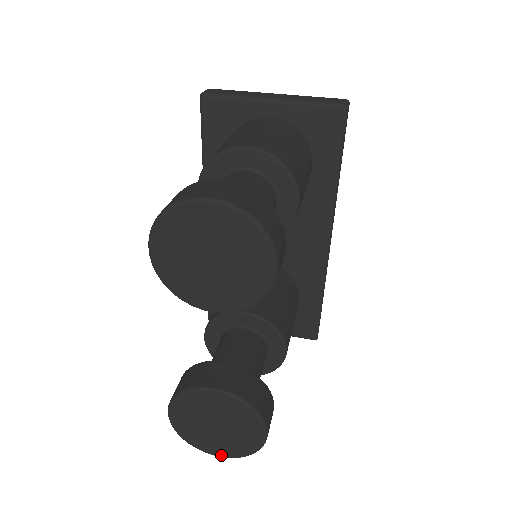
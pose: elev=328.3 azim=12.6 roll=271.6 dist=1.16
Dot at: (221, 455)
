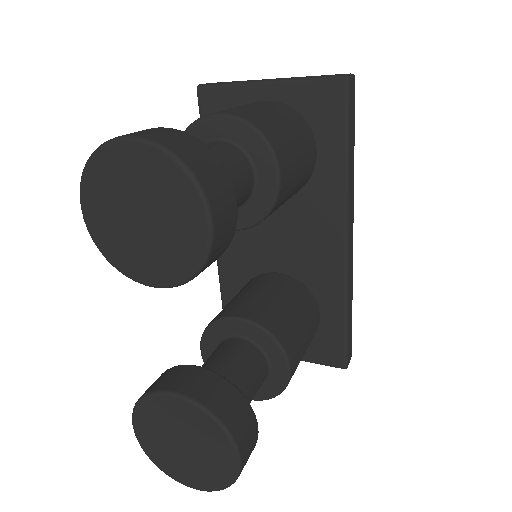
Dot at: (195, 486)
